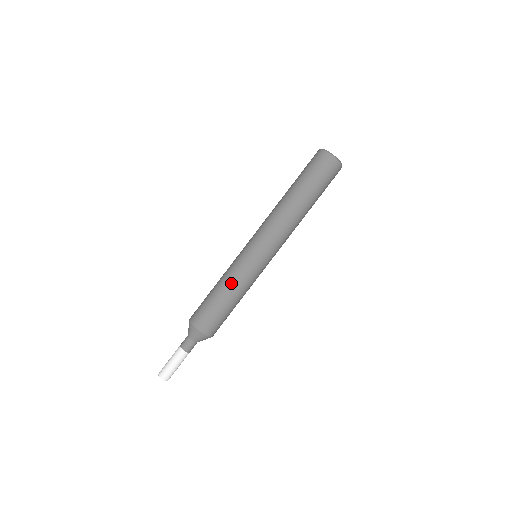
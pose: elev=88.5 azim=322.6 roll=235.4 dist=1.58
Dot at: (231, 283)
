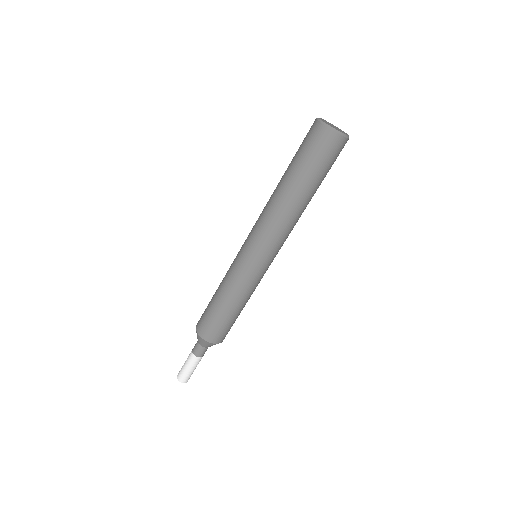
Dot at: (238, 296)
